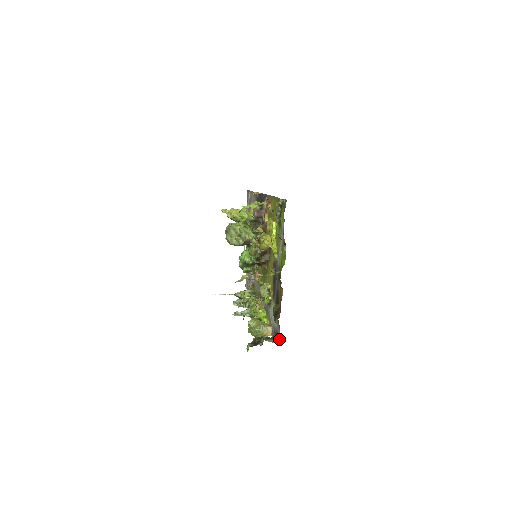
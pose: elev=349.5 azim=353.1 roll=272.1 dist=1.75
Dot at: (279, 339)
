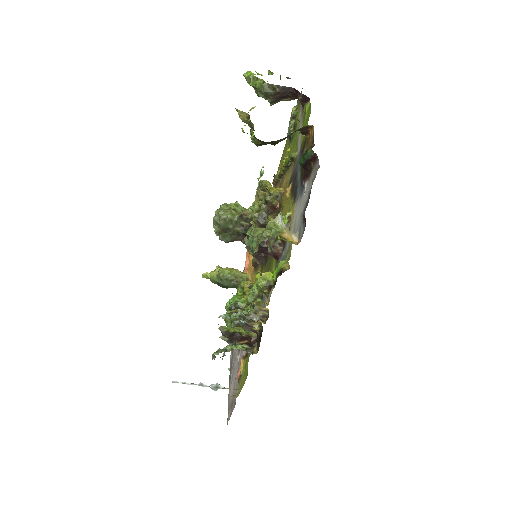
Dot at: (318, 168)
